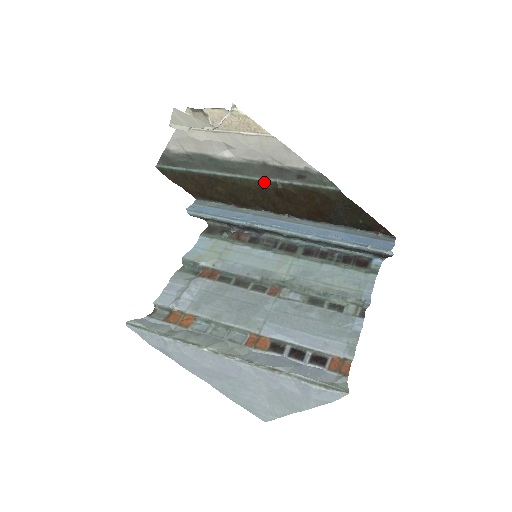
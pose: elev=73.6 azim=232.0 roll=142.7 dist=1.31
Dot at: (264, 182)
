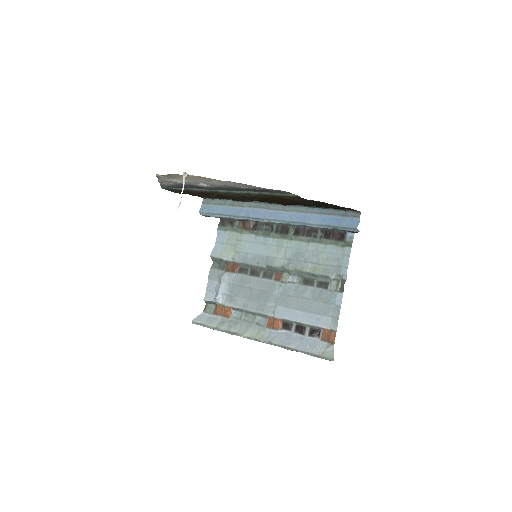
Dot at: (241, 194)
